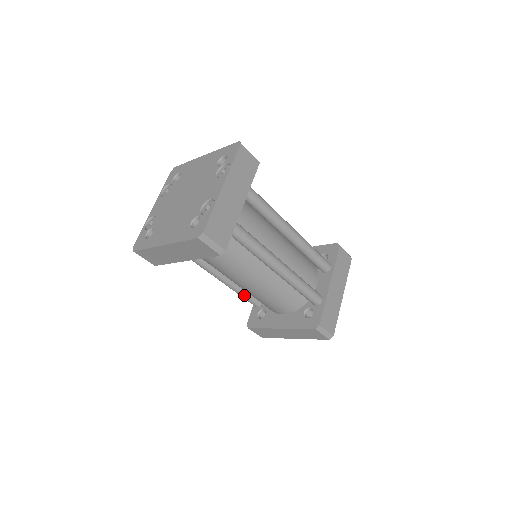
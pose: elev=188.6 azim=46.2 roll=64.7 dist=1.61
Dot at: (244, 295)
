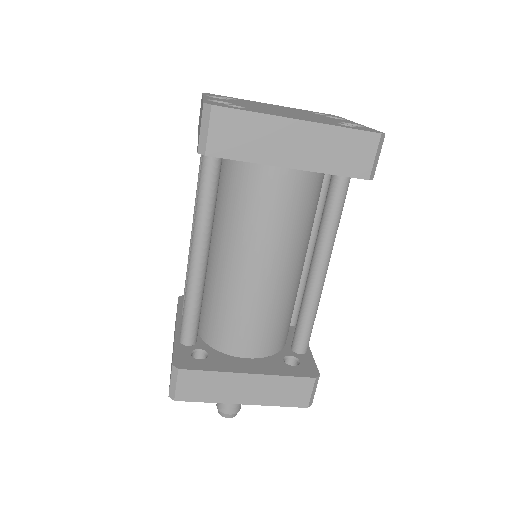
Dot at: (197, 311)
